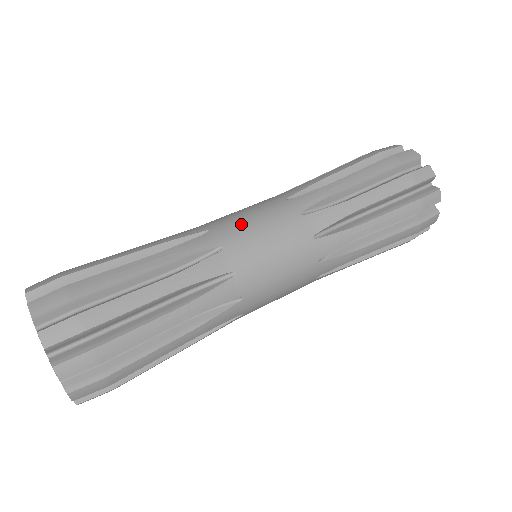
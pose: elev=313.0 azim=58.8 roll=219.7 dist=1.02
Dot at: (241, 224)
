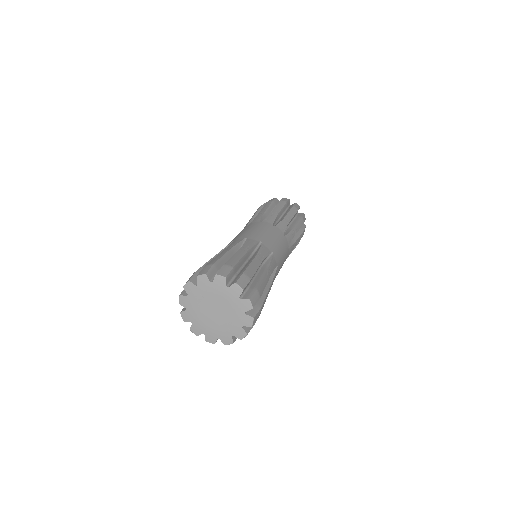
Dot at: (270, 239)
